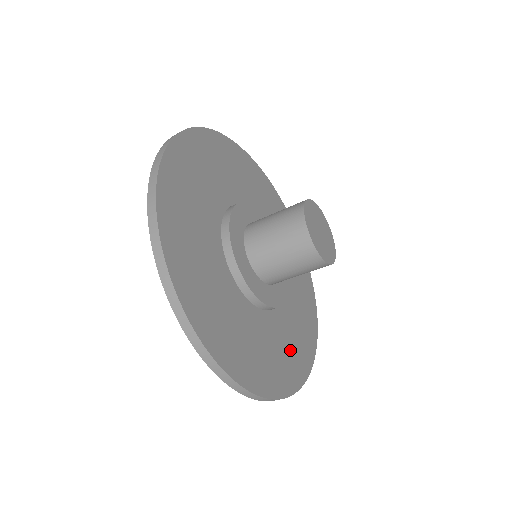
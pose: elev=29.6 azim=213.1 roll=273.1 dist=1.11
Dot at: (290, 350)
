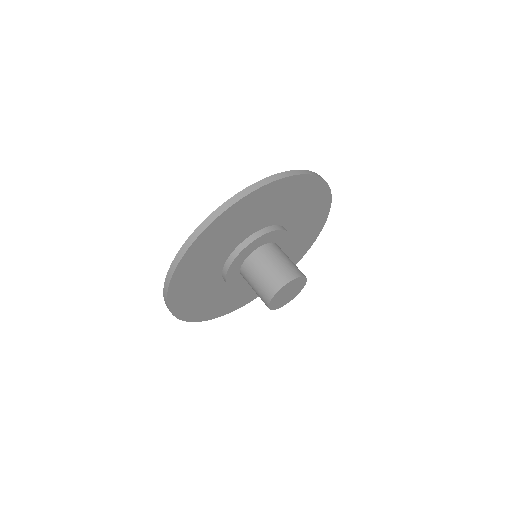
Dot at: (252, 290)
